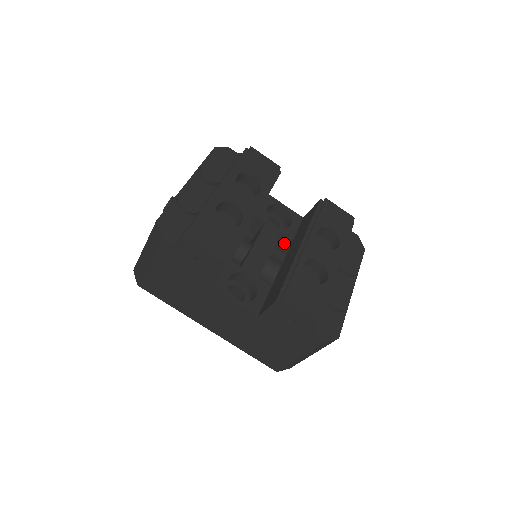
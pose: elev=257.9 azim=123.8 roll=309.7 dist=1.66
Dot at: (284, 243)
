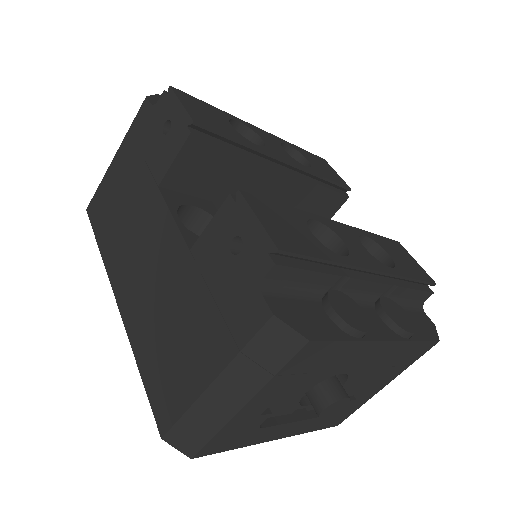
Dot at: occluded
